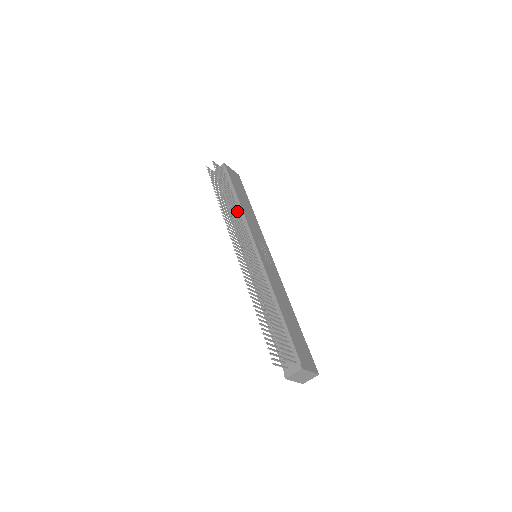
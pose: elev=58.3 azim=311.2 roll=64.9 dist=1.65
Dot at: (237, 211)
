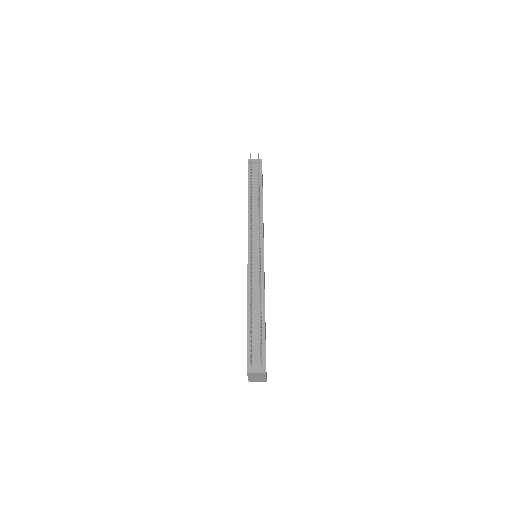
Dot at: occluded
